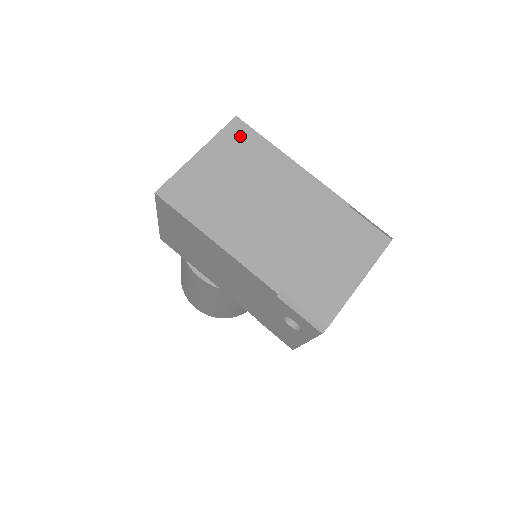
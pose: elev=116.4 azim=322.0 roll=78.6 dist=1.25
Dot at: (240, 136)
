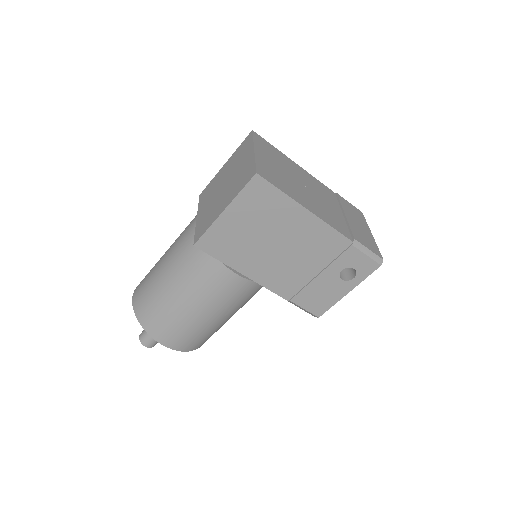
Dot at: (264, 143)
